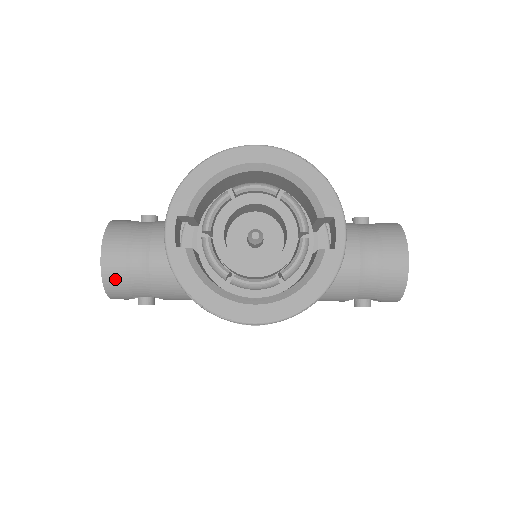
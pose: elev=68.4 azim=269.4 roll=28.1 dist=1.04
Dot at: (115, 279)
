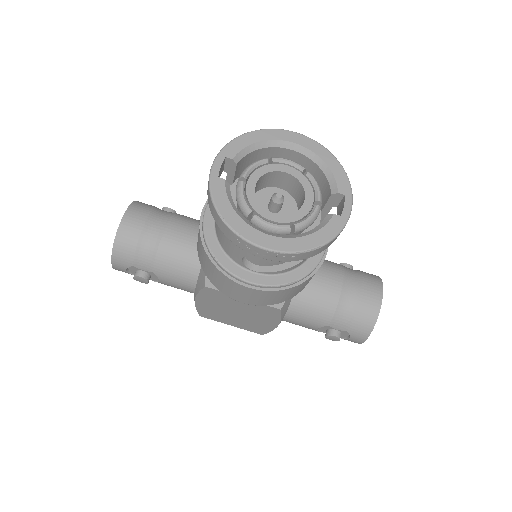
Dot at: (127, 241)
